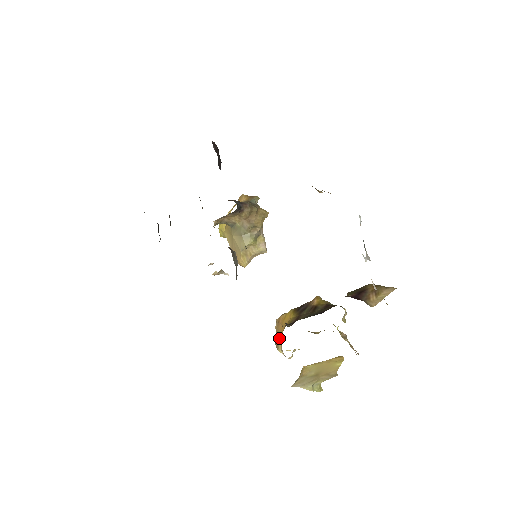
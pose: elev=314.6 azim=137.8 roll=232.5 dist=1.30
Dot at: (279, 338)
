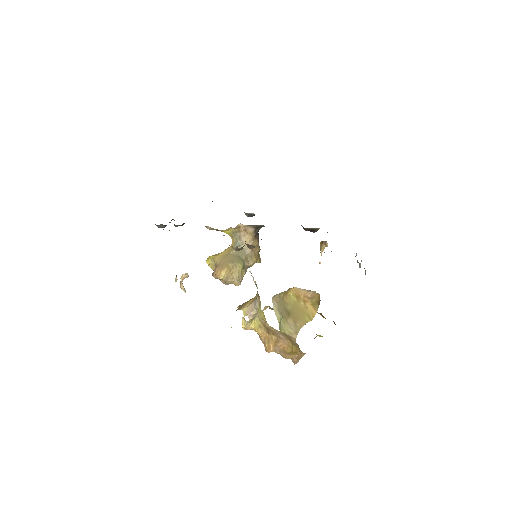
Dot at: (249, 301)
